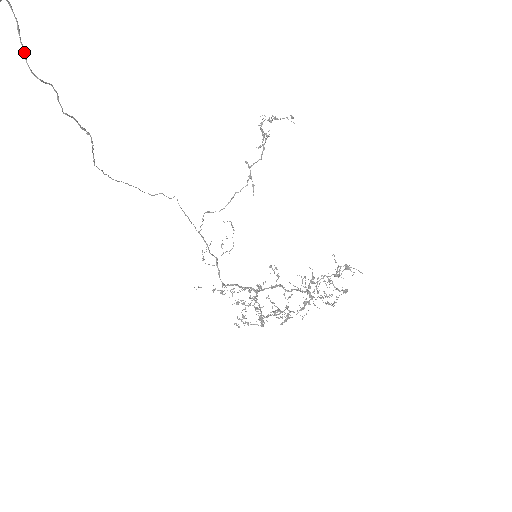
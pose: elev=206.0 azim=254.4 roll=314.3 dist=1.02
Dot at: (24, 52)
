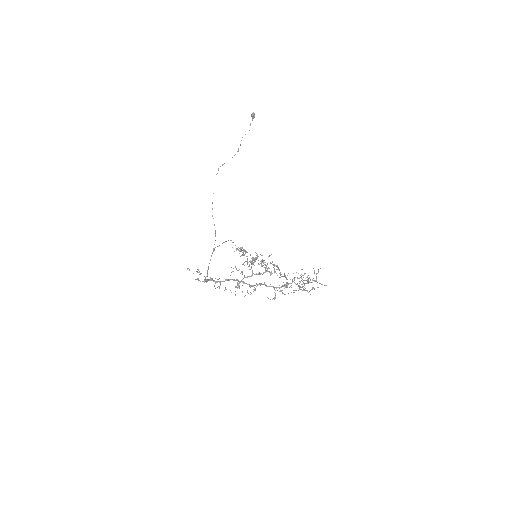
Dot at: occluded
